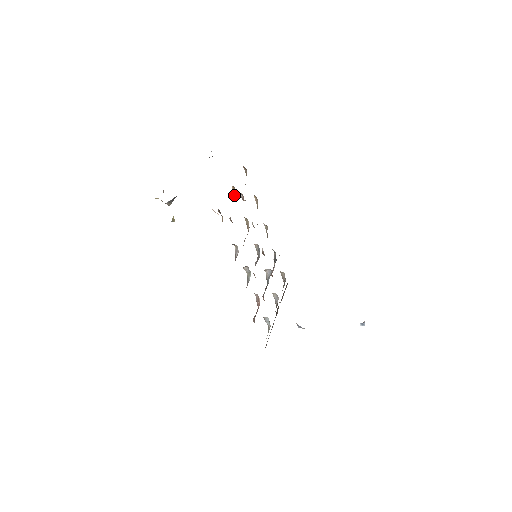
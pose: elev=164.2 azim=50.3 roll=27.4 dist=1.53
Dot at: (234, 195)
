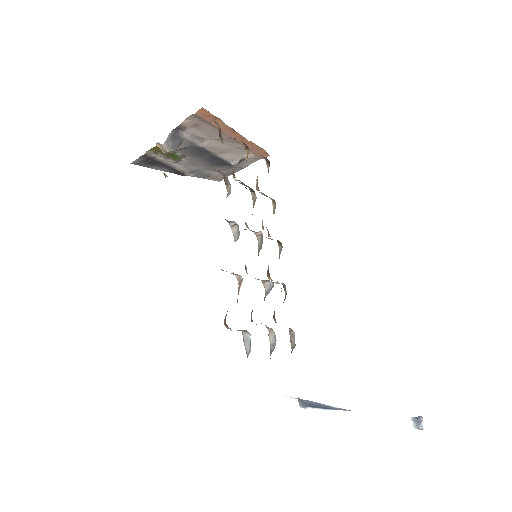
Dot at: (246, 161)
